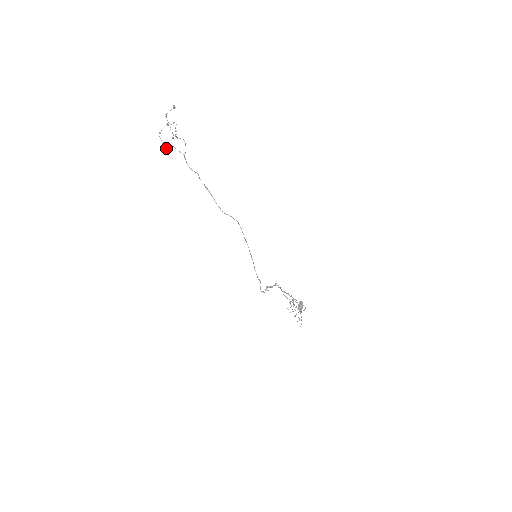
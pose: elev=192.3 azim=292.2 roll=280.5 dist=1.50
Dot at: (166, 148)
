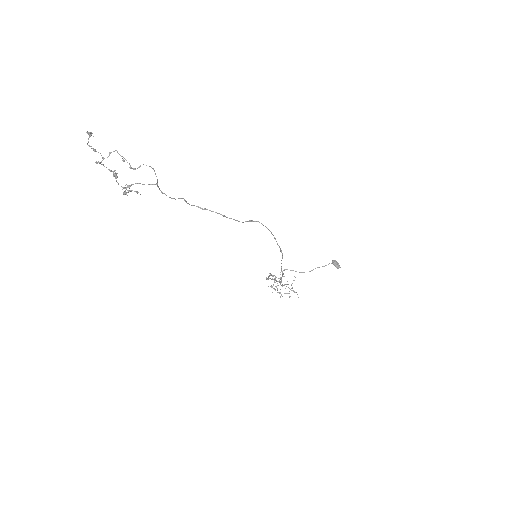
Dot at: (126, 193)
